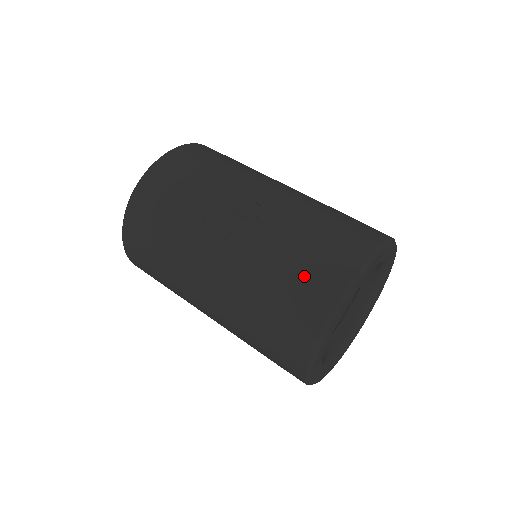
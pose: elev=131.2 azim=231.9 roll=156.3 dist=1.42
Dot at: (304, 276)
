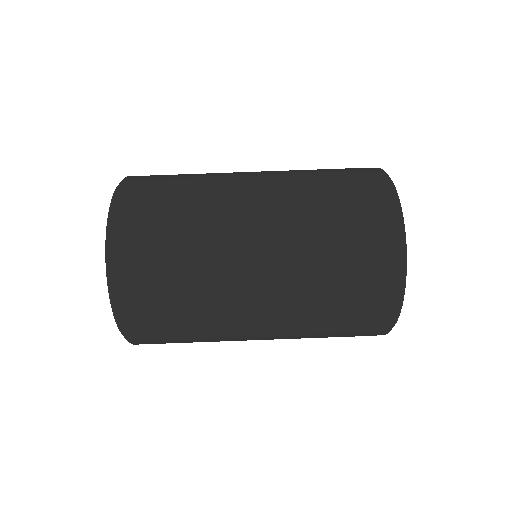
Dot at: (356, 317)
